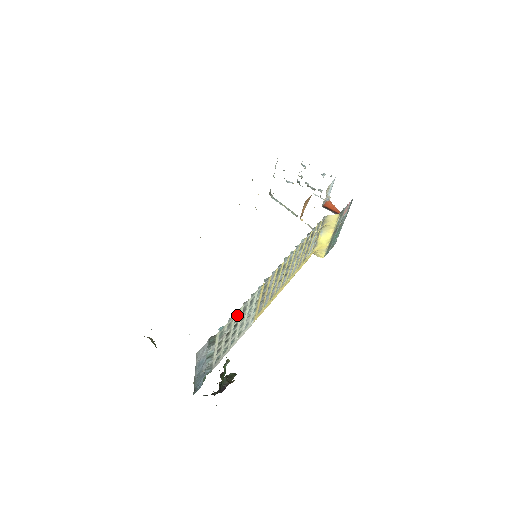
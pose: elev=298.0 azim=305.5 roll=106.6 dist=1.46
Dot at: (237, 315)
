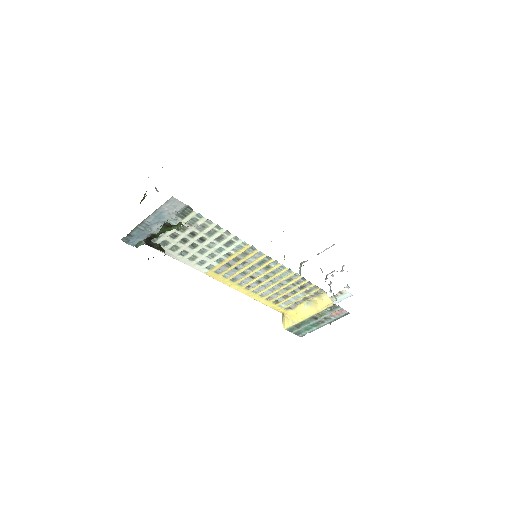
Dot at: (214, 231)
